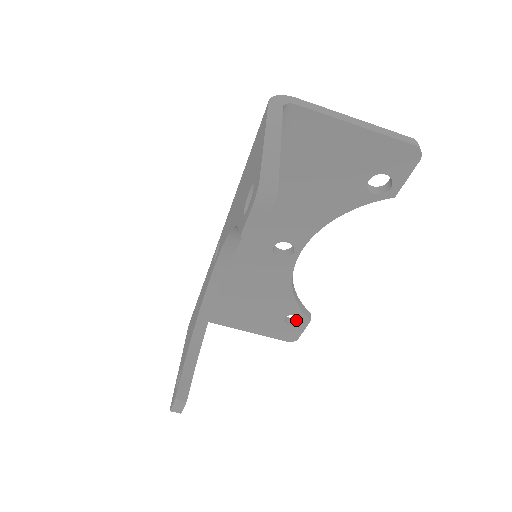
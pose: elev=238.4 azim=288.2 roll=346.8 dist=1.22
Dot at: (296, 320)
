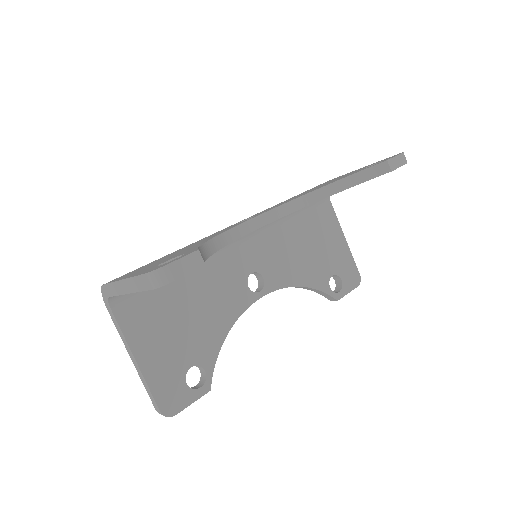
Dot at: occluded
